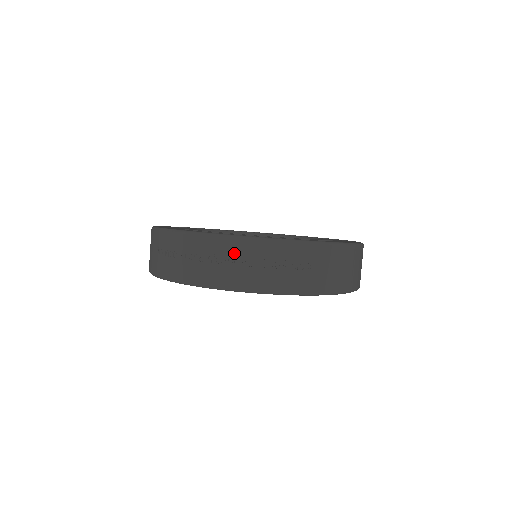
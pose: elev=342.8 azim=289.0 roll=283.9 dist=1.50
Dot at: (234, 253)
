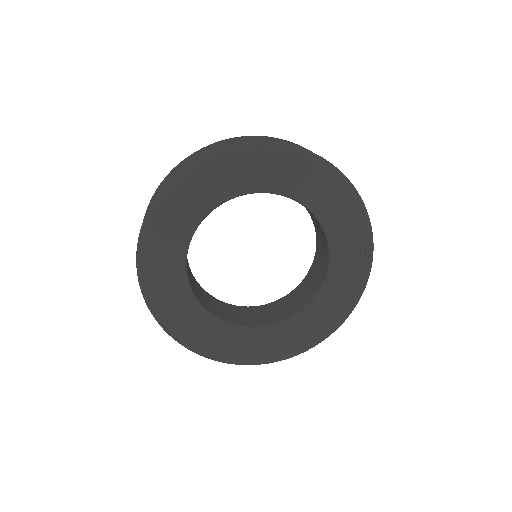
Dot at: occluded
